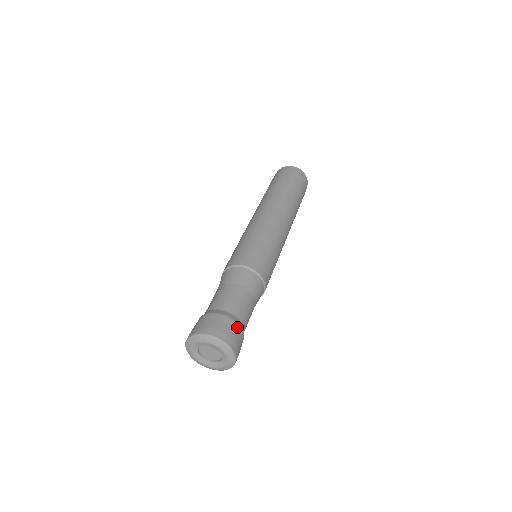
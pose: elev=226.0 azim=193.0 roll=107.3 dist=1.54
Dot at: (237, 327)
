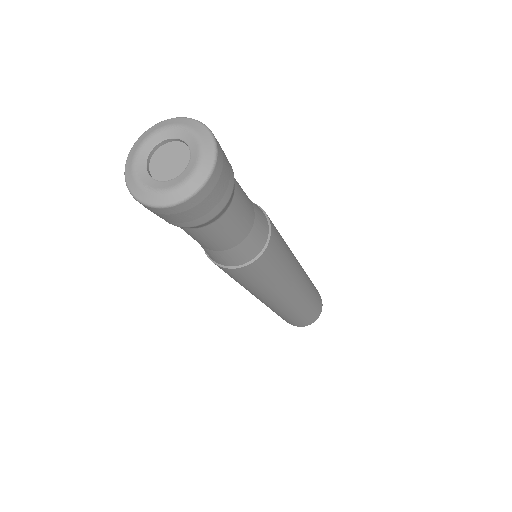
Dot at: (225, 199)
